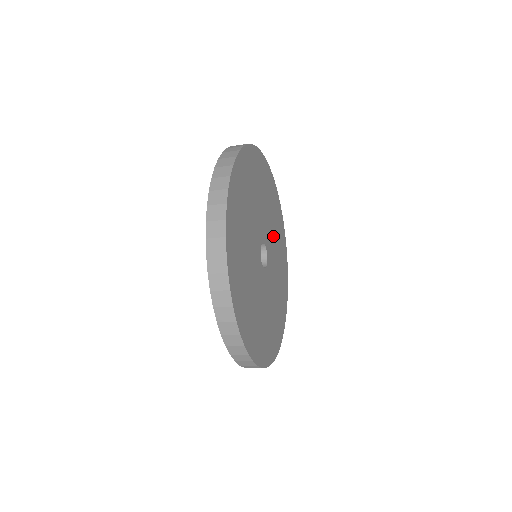
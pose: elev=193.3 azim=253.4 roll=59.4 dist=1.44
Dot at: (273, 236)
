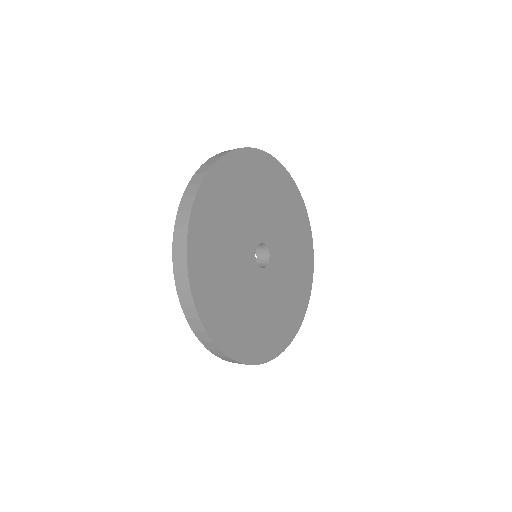
Dot at: (286, 241)
